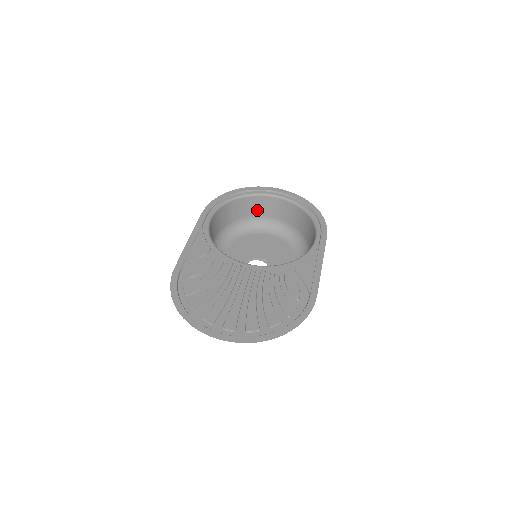
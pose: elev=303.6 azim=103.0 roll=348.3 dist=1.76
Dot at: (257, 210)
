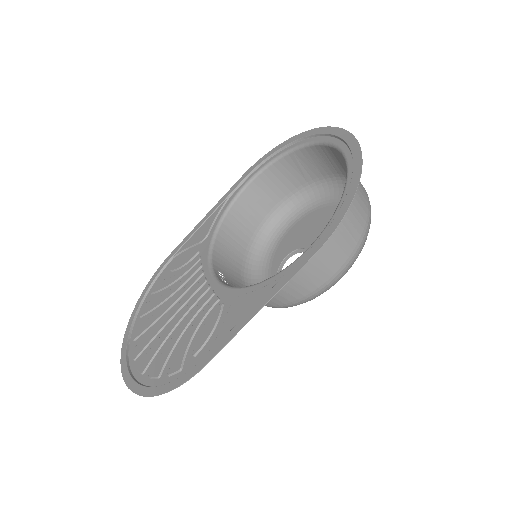
Dot at: (335, 166)
